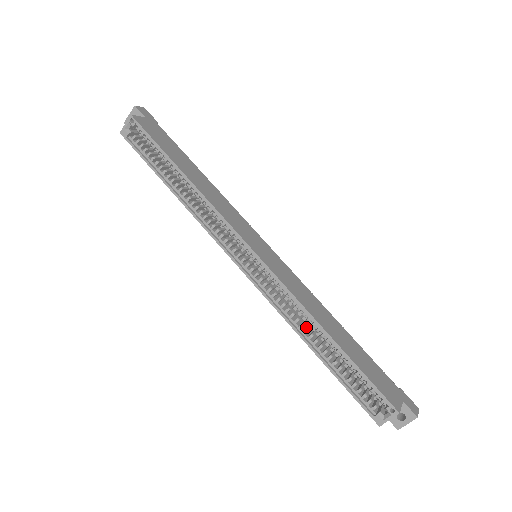
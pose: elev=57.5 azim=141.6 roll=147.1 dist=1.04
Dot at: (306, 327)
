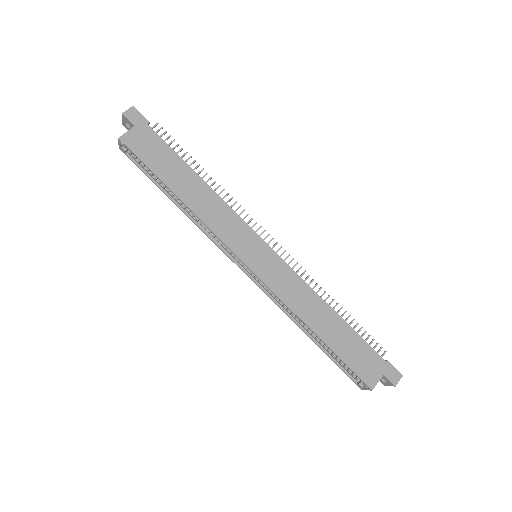
Dot at: occluded
